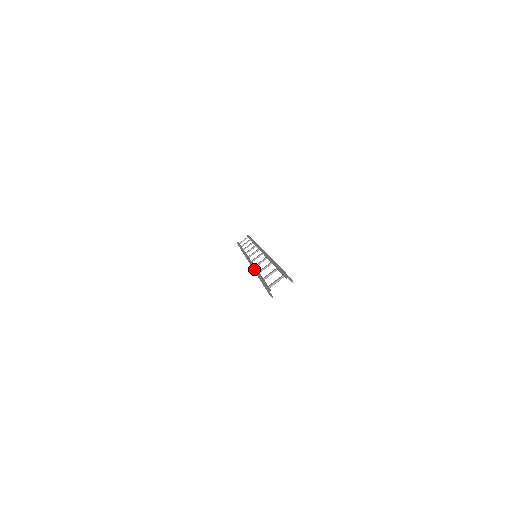
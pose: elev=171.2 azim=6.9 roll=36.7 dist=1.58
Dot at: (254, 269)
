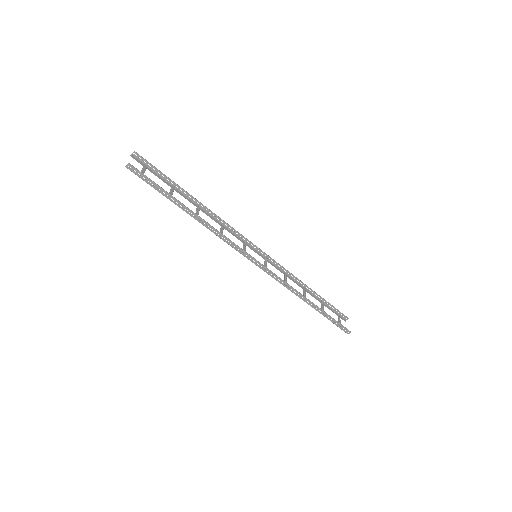
Dot at: occluded
